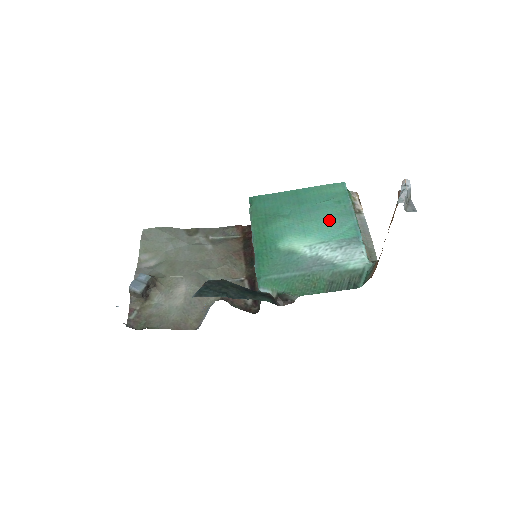
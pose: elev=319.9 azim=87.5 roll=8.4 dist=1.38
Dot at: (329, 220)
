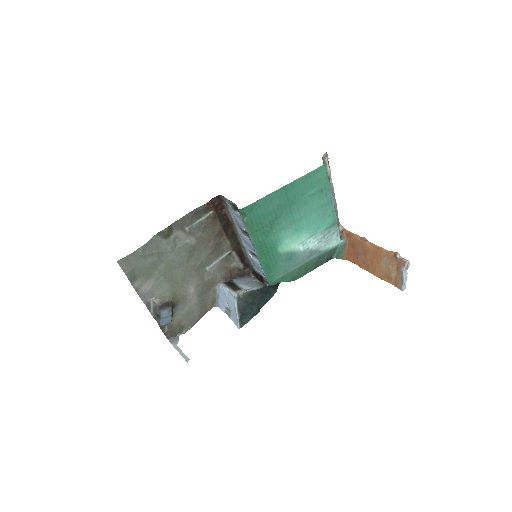
Dot at: (315, 214)
